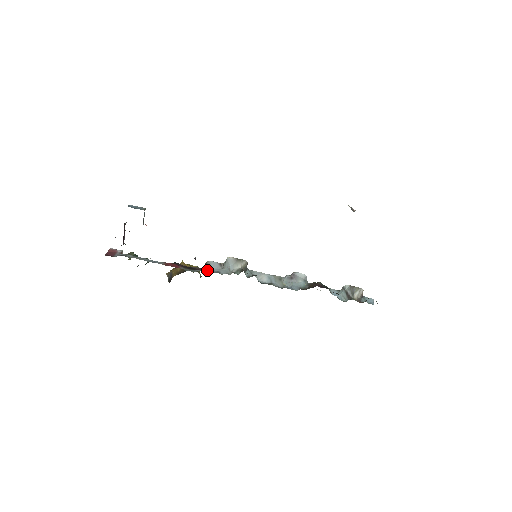
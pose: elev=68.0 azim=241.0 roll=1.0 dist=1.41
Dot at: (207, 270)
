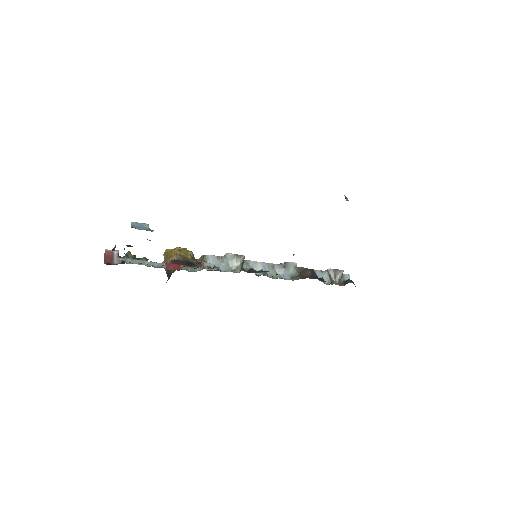
Dot at: (207, 268)
